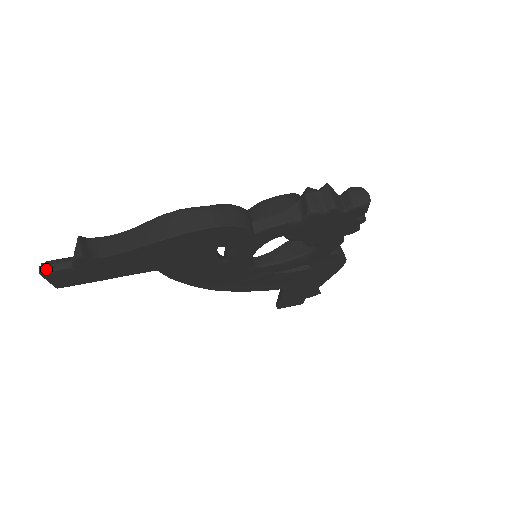
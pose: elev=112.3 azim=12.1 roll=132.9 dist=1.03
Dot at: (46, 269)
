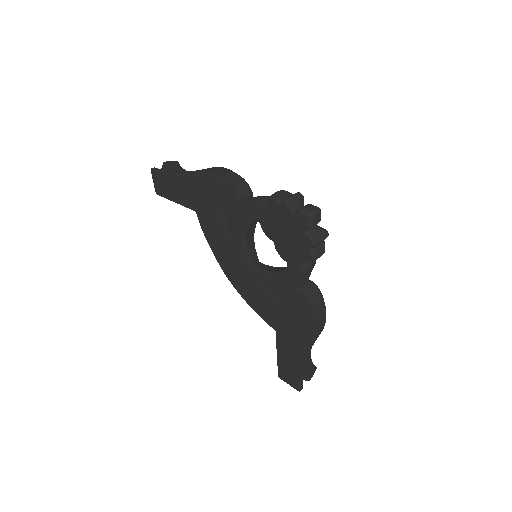
Dot at: (154, 169)
